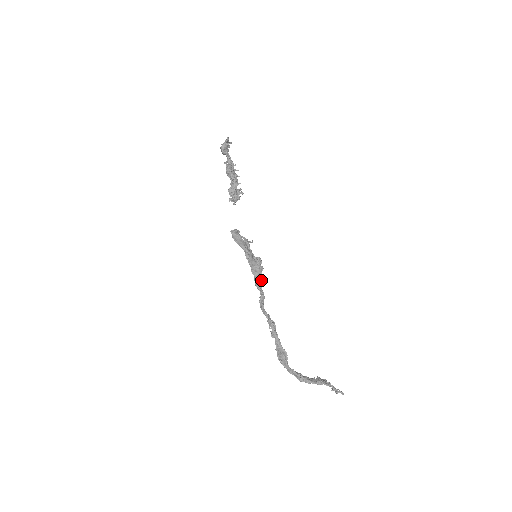
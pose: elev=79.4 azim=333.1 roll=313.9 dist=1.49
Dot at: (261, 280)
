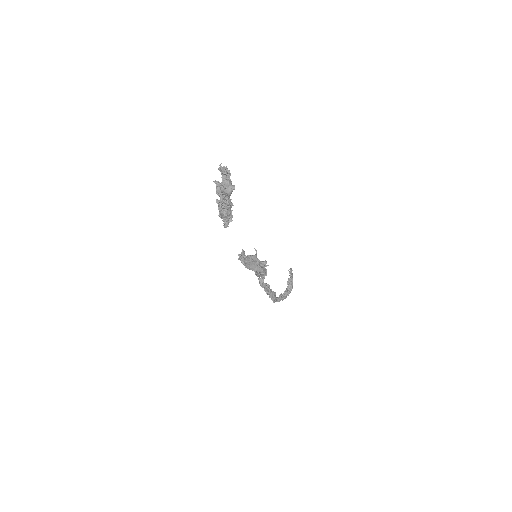
Dot at: occluded
